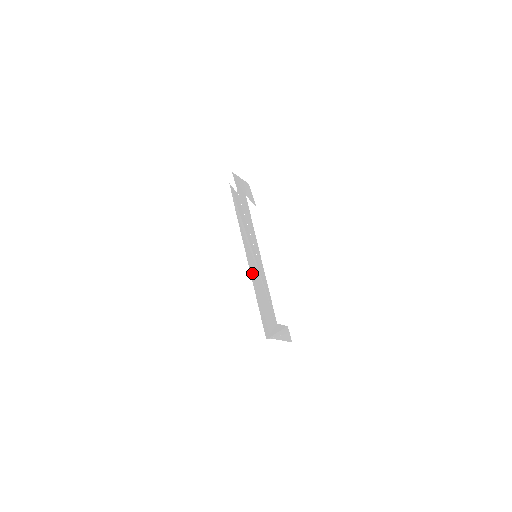
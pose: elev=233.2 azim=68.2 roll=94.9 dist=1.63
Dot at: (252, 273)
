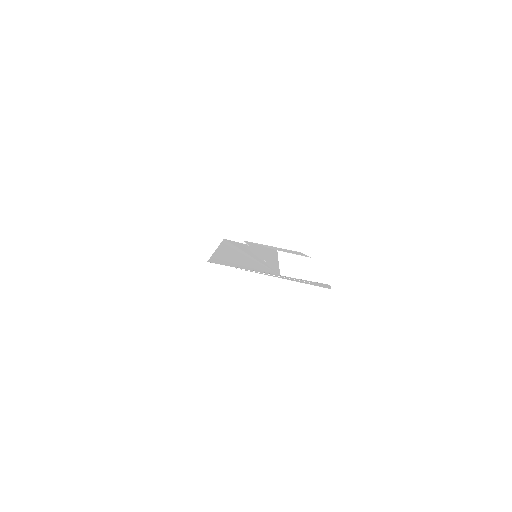
Dot at: (223, 253)
